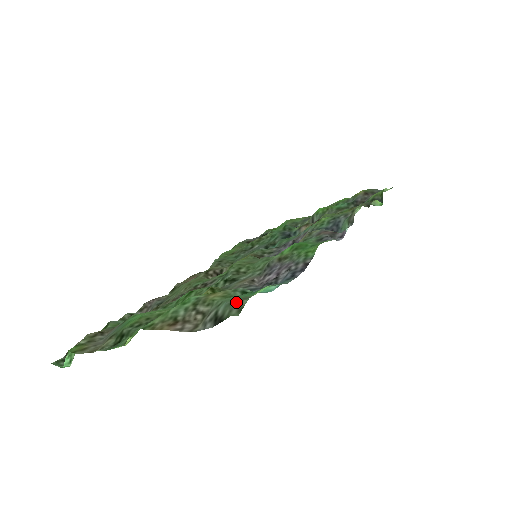
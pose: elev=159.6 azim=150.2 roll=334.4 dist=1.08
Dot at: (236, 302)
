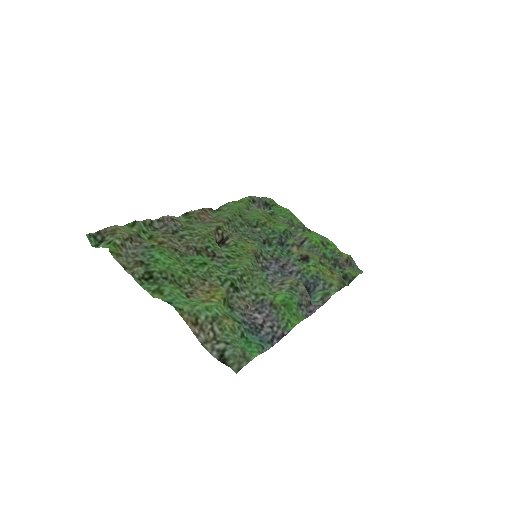
Dot at: (240, 359)
